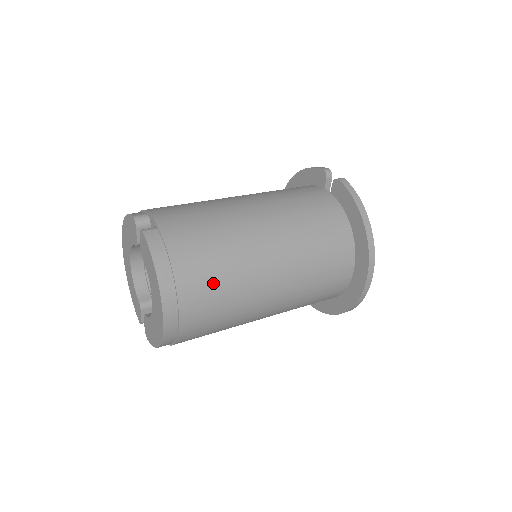
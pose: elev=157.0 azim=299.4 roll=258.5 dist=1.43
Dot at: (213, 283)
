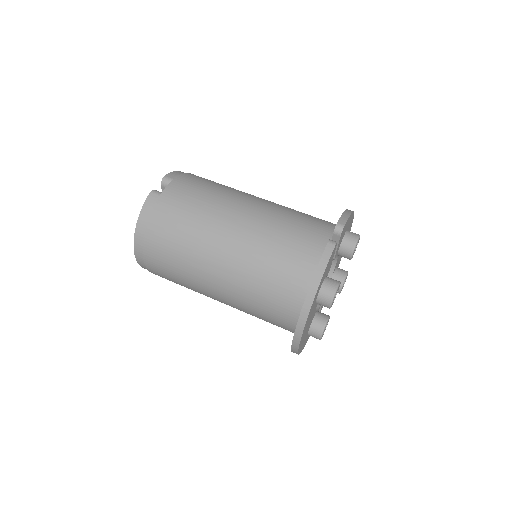
Dot at: (169, 255)
